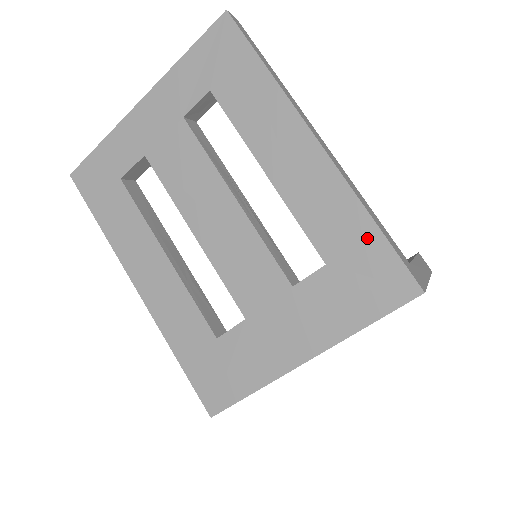
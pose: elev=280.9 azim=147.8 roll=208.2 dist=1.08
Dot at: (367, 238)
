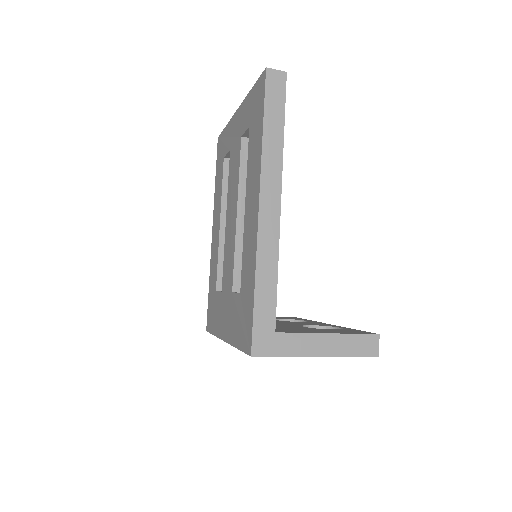
Dot at: (250, 295)
